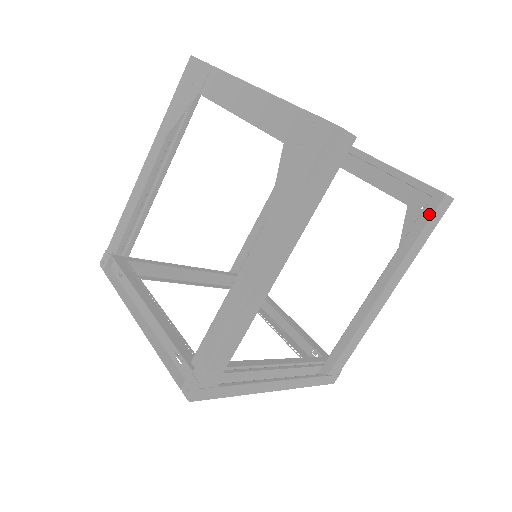
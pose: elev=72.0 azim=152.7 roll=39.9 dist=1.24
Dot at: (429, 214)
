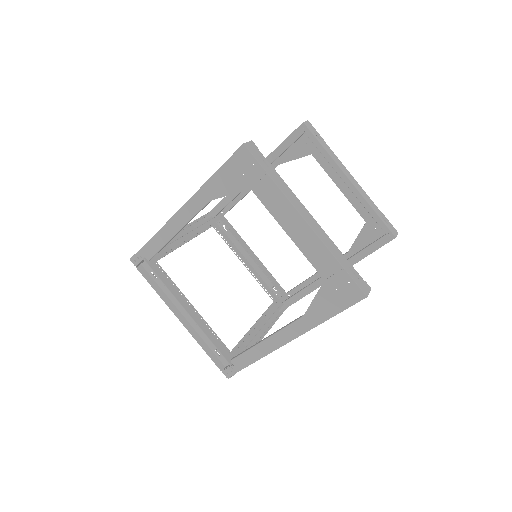
Dot at: (380, 245)
